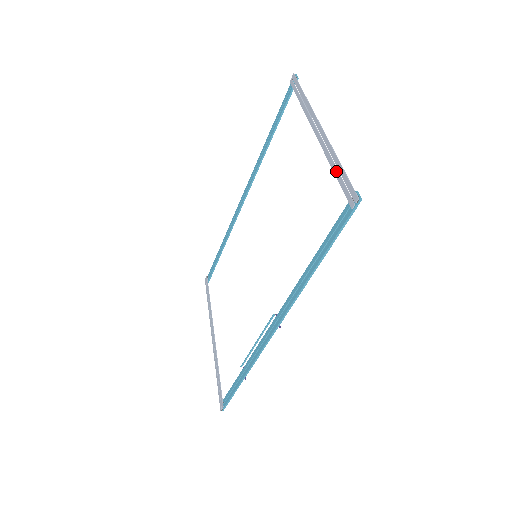
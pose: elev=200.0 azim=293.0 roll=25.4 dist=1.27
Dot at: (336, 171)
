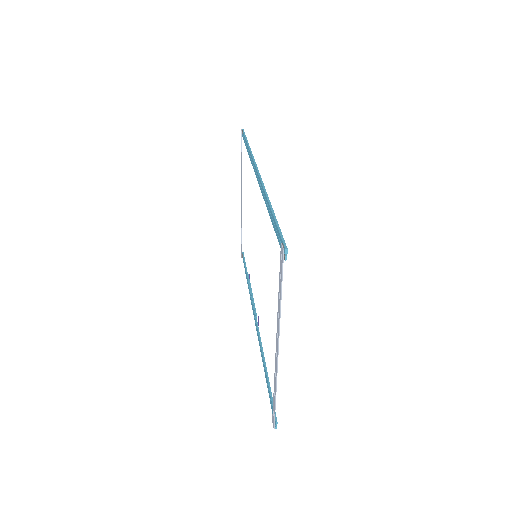
Dot at: (274, 394)
